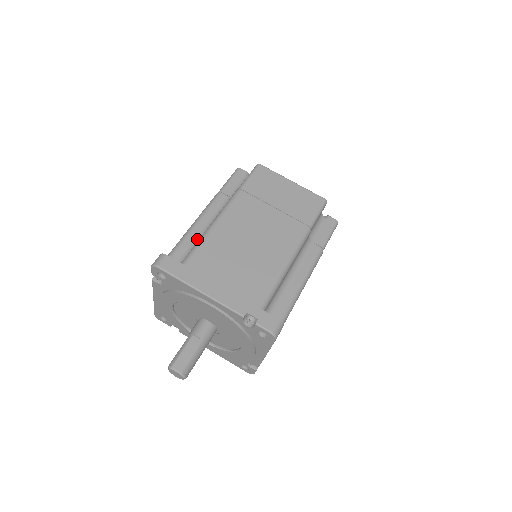
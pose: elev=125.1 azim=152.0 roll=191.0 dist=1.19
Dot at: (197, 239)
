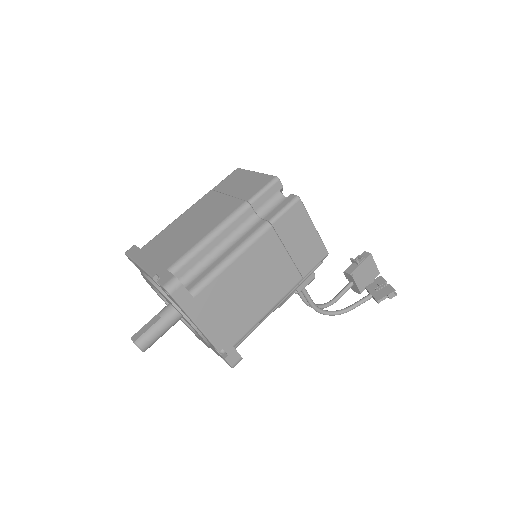
Dot at: occluded
